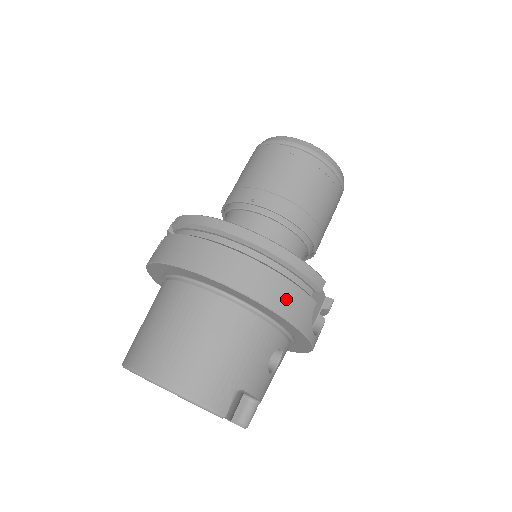
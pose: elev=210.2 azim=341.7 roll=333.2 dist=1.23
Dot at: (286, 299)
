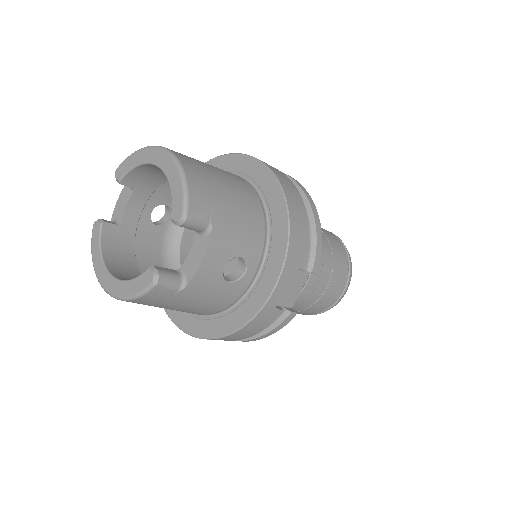
Dot at: (299, 228)
